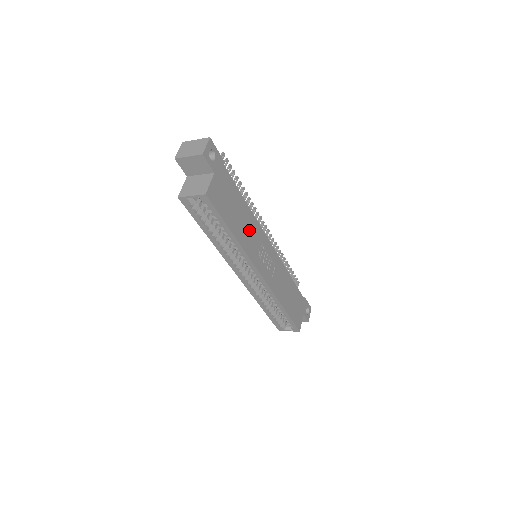
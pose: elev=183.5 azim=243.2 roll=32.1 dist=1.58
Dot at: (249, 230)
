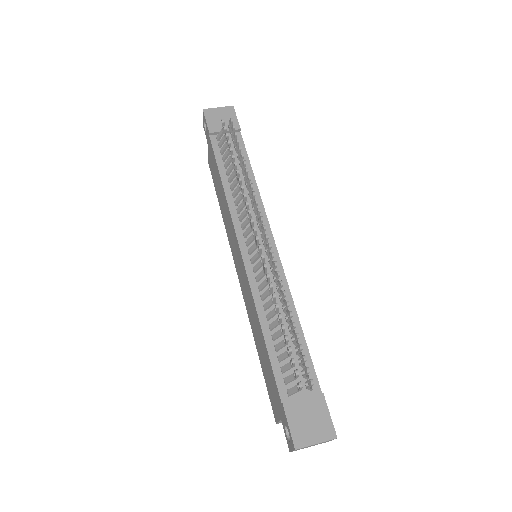
Dot at: occluded
